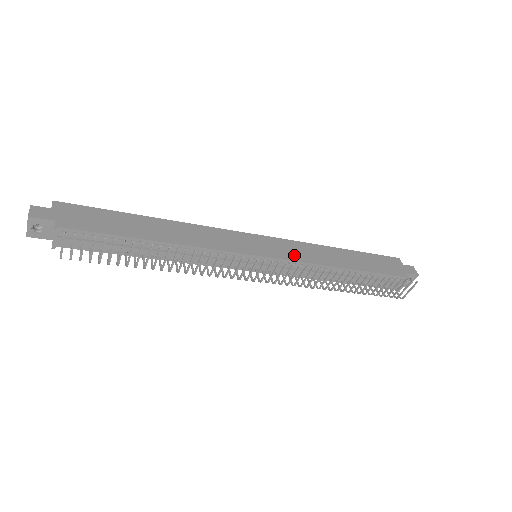
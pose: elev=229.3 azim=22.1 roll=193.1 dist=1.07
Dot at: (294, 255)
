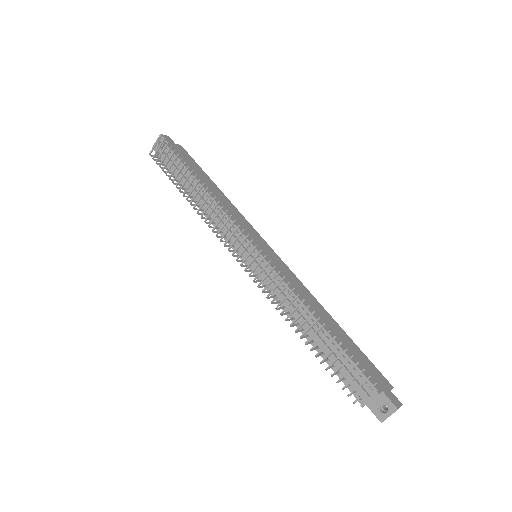
Dot at: (282, 273)
